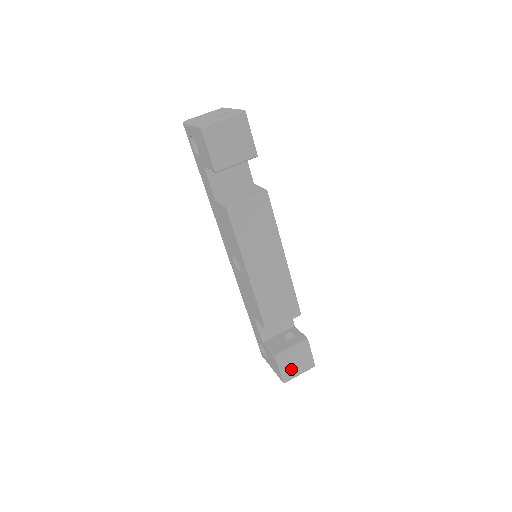
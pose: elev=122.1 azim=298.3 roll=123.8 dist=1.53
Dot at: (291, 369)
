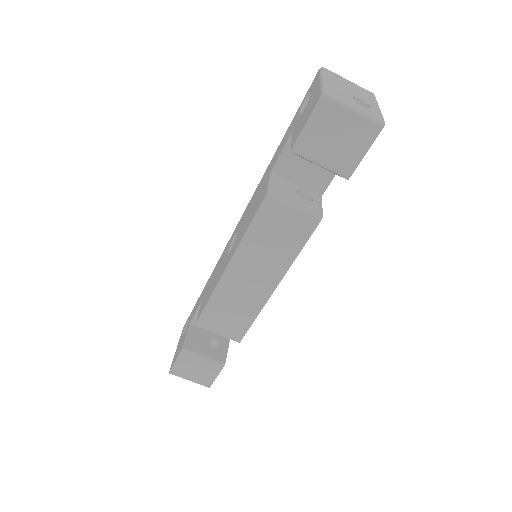
Dot at: (186, 370)
